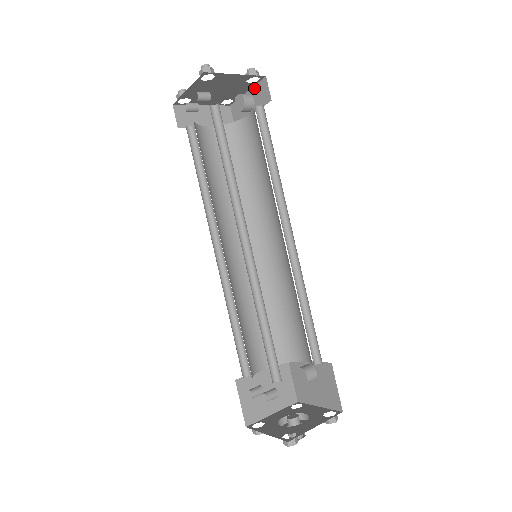
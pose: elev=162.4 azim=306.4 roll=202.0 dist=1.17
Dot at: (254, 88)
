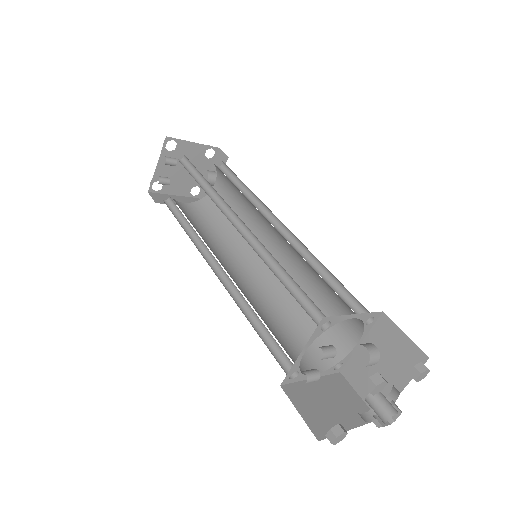
Dot at: (213, 165)
